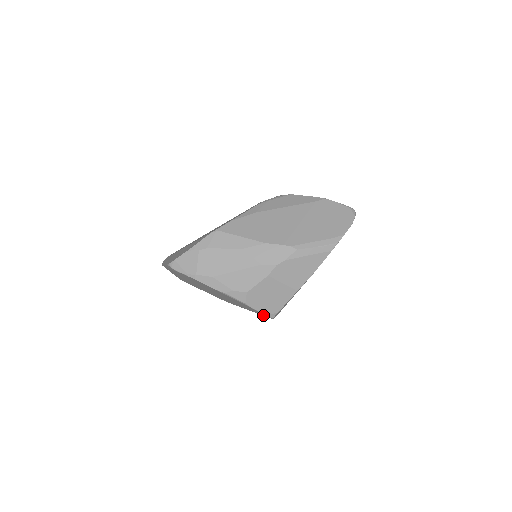
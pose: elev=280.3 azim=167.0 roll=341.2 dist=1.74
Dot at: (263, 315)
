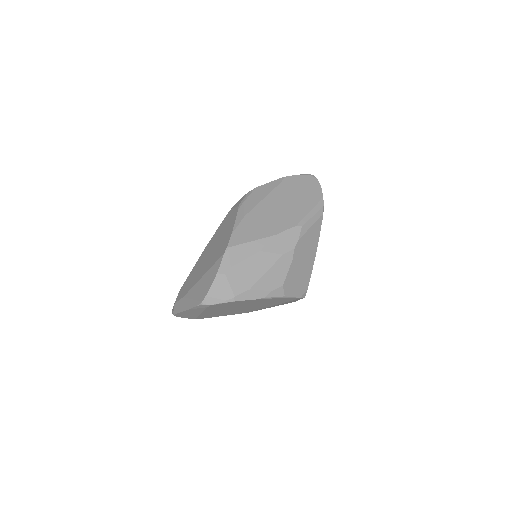
Dot at: occluded
